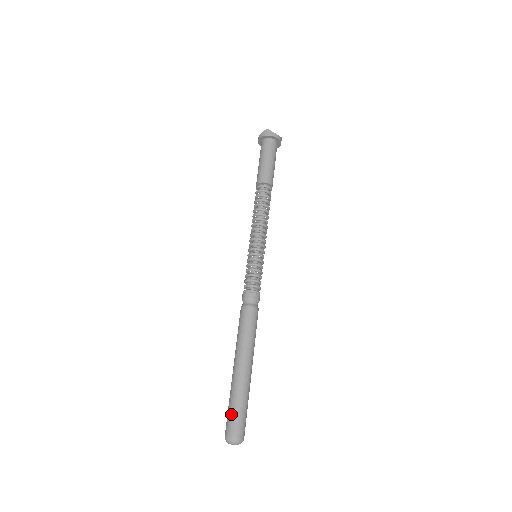
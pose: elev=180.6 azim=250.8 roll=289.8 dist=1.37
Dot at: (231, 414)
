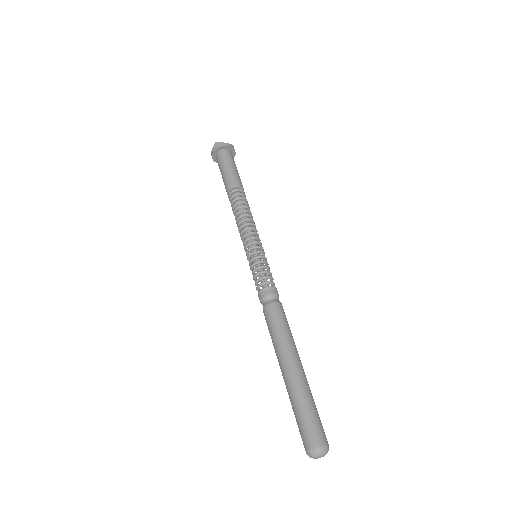
Dot at: (301, 422)
